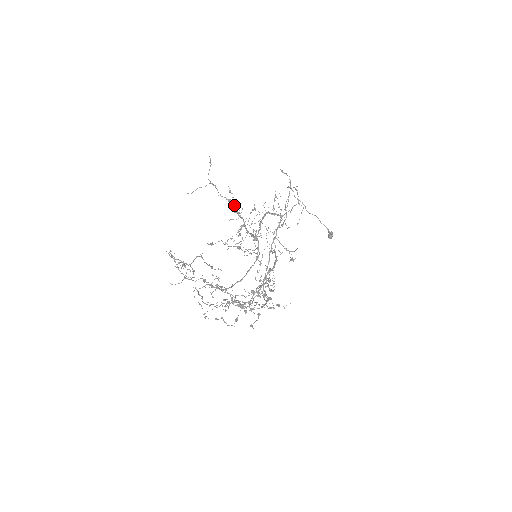
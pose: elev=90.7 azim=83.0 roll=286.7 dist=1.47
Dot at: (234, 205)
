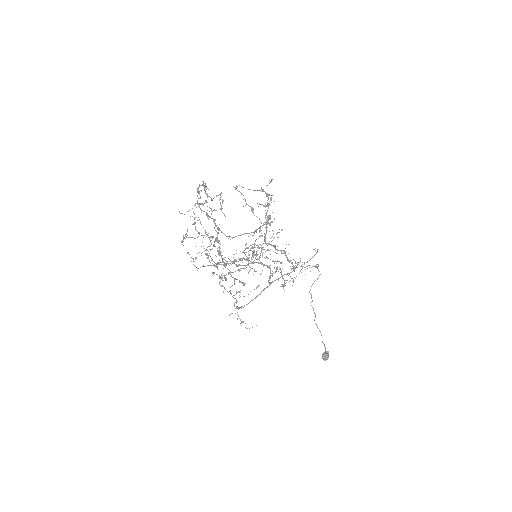
Dot at: (269, 195)
